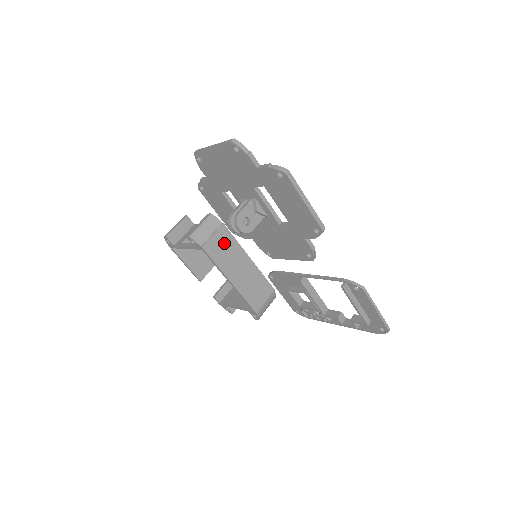
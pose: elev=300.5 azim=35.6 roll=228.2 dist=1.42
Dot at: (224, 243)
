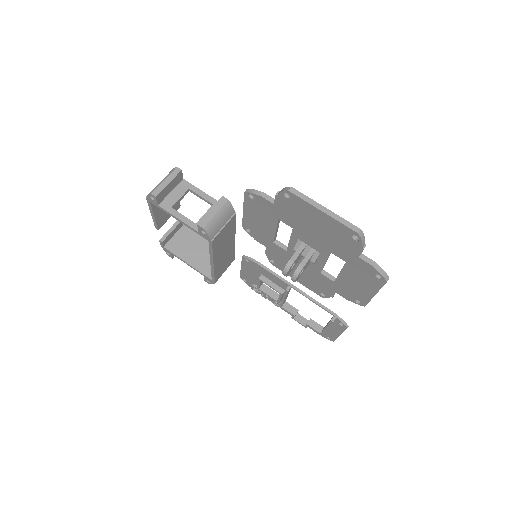
Dot at: (227, 231)
